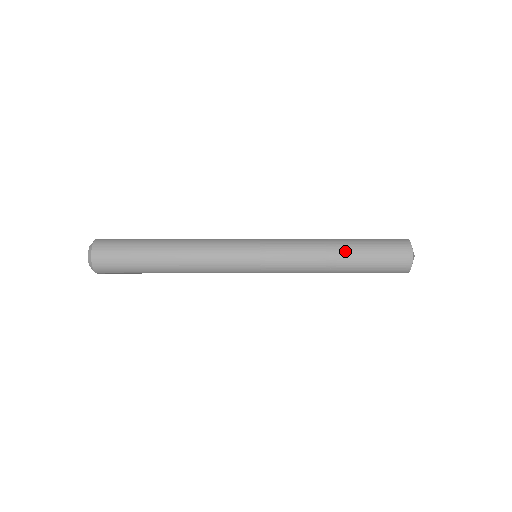
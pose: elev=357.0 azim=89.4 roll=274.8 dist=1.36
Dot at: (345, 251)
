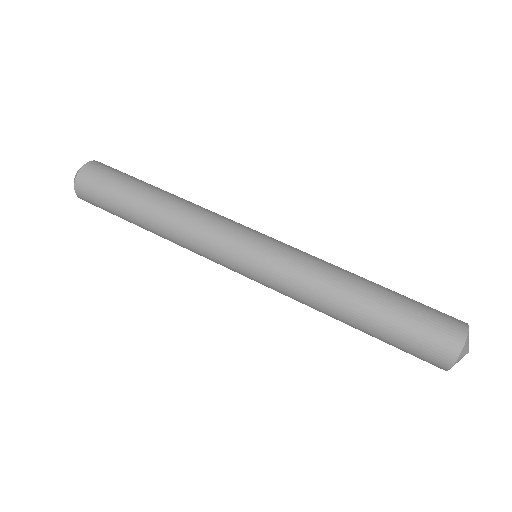
Dot at: (363, 307)
